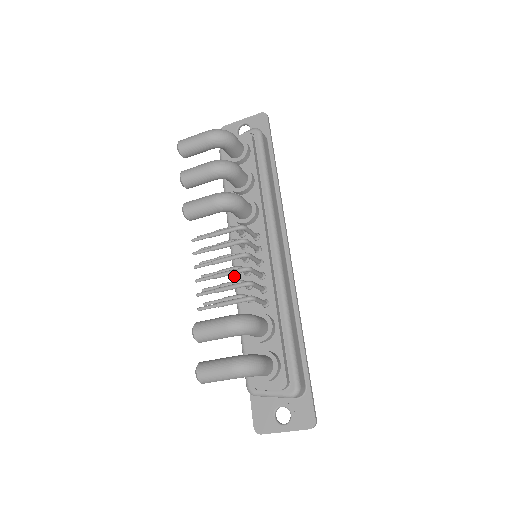
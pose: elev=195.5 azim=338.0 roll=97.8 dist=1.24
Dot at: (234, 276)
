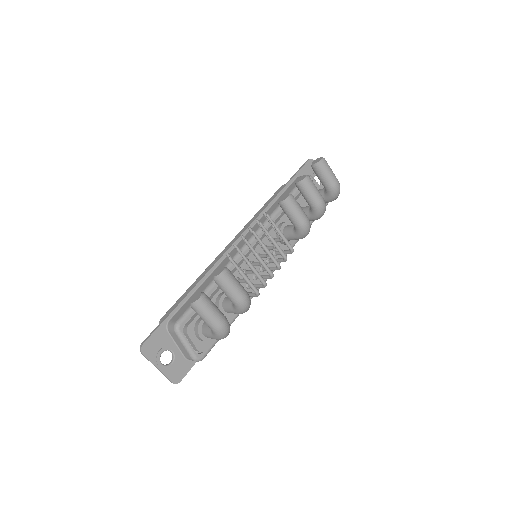
Dot at: occluded
